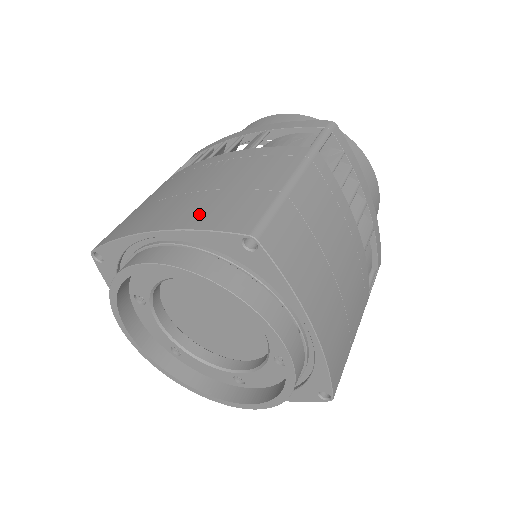
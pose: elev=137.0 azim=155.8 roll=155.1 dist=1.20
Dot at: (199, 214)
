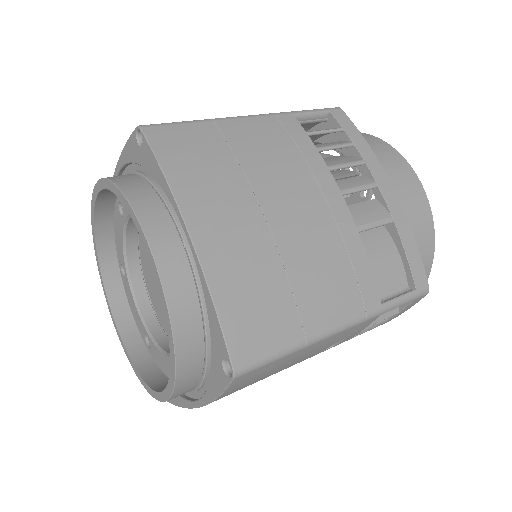
Dot at: occluded
